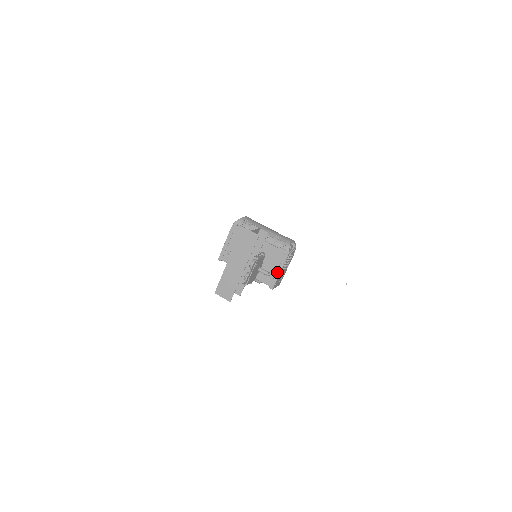
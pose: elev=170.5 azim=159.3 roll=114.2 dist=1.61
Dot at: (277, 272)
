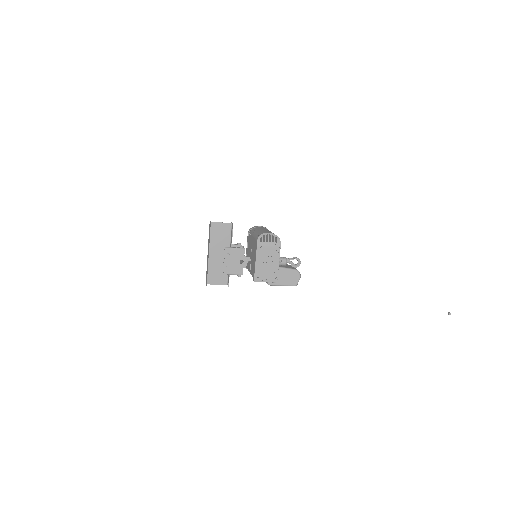
Dot at: (255, 263)
